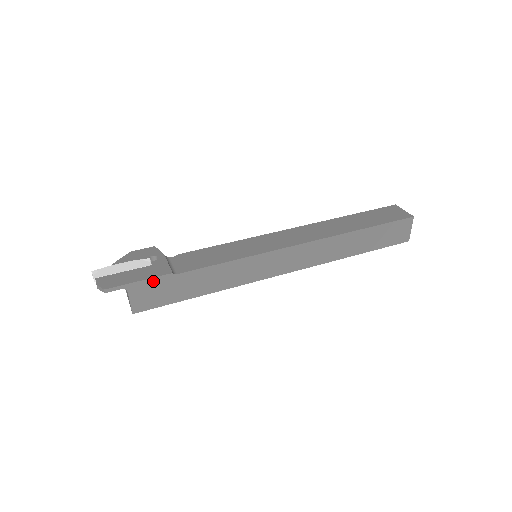
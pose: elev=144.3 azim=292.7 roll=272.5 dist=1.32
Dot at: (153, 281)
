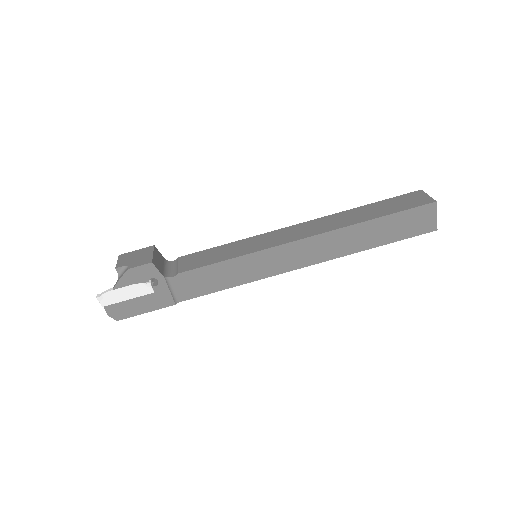
Dot at: (158, 307)
